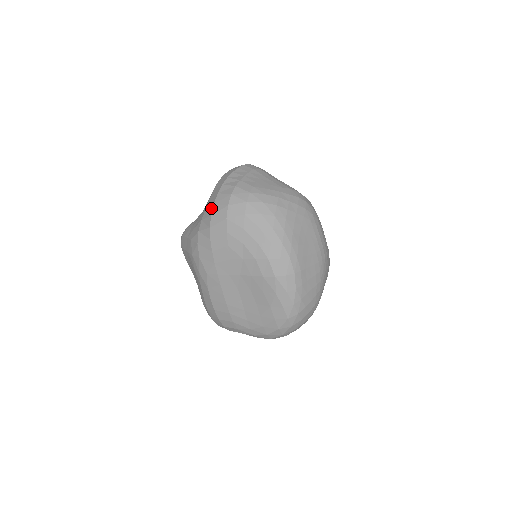
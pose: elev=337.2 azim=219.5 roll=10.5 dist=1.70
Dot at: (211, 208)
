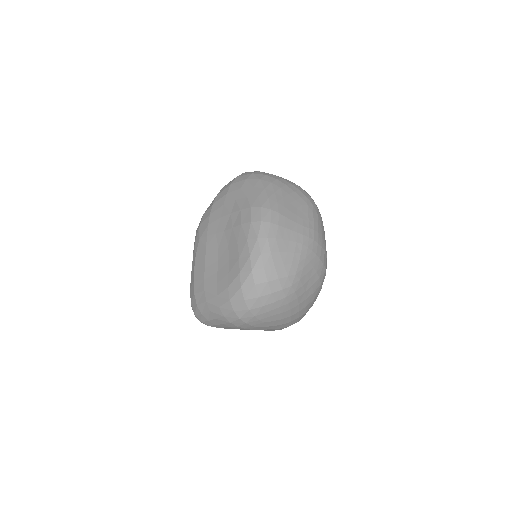
Dot at: occluded
